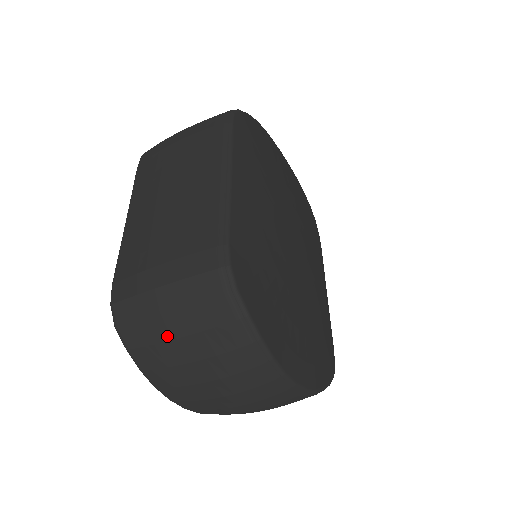
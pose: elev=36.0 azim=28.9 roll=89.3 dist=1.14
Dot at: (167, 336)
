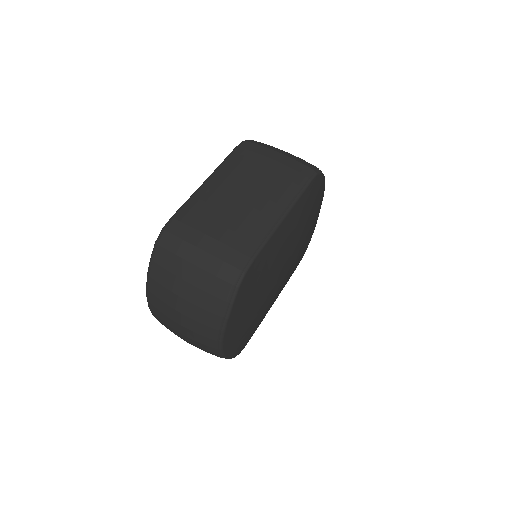
Dot at: (181, 275)
